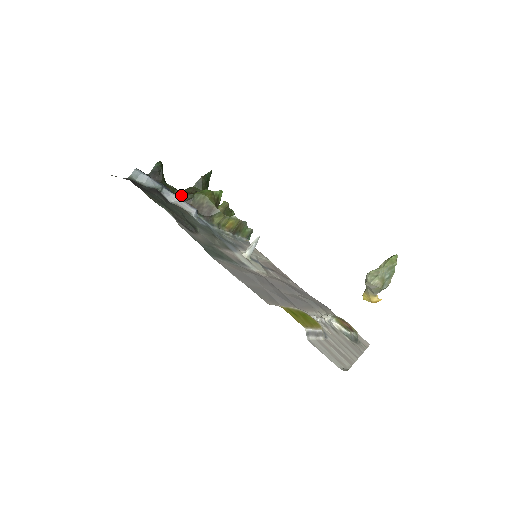
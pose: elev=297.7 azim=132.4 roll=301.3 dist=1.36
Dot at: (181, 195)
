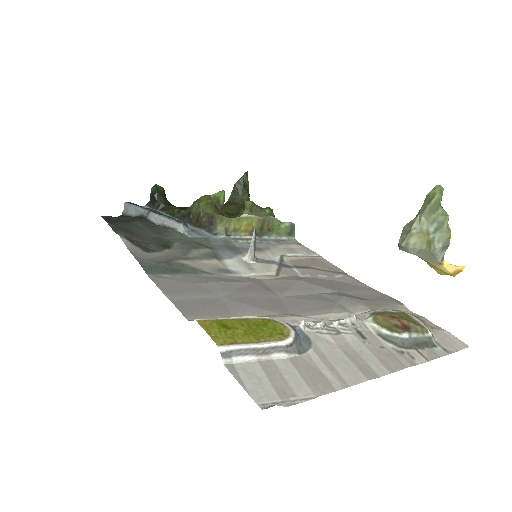
Dot at: (182, 212)
